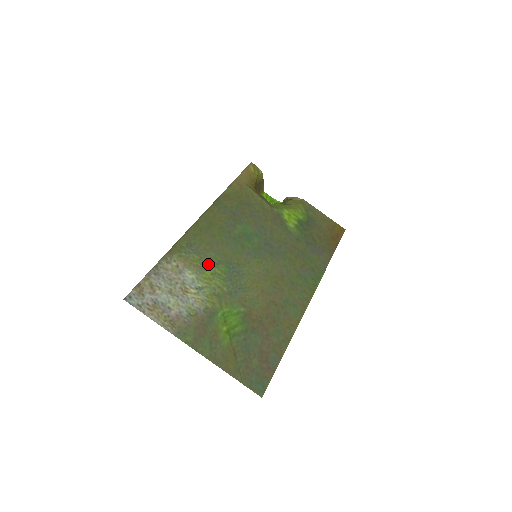
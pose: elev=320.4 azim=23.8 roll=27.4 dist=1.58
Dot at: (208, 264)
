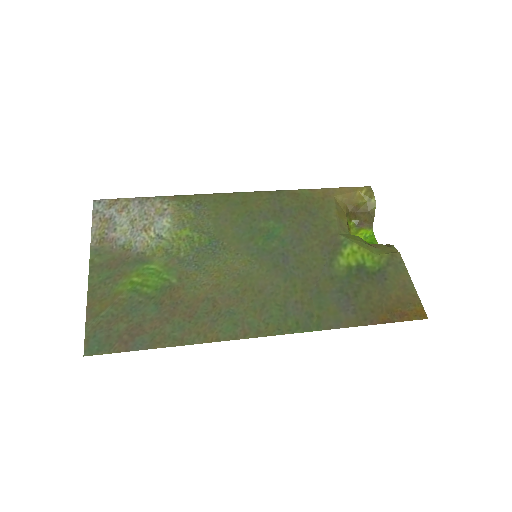
Dot at: (195, 227)
